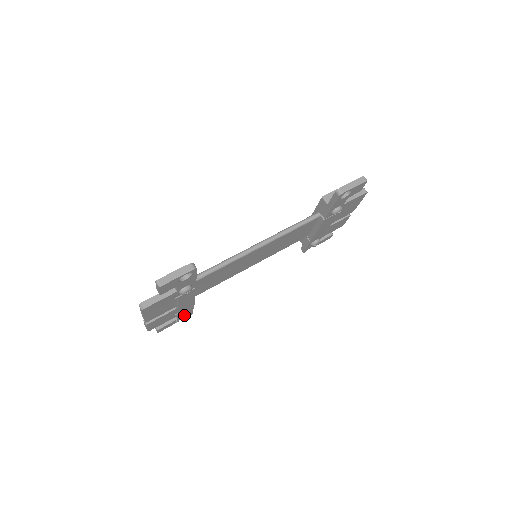
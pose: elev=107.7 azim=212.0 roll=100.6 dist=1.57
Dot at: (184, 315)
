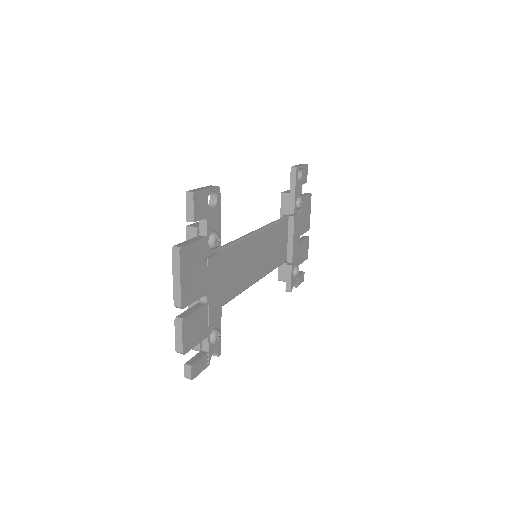
Dot at: (216, 333)
